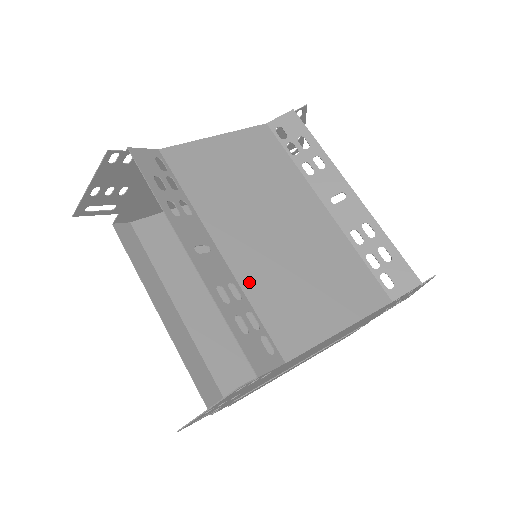
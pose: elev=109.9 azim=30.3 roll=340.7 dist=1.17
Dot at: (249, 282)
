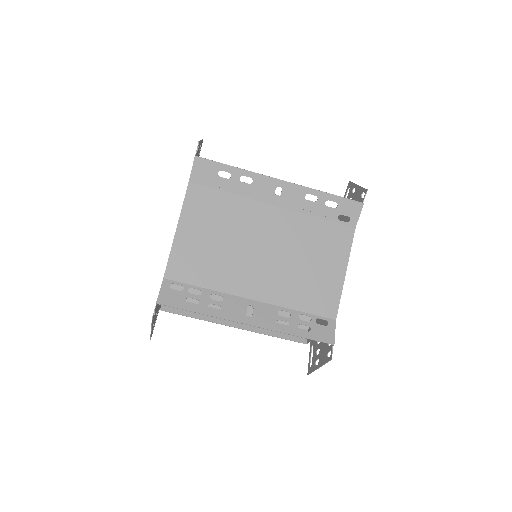
Dot at: (284, 300)
